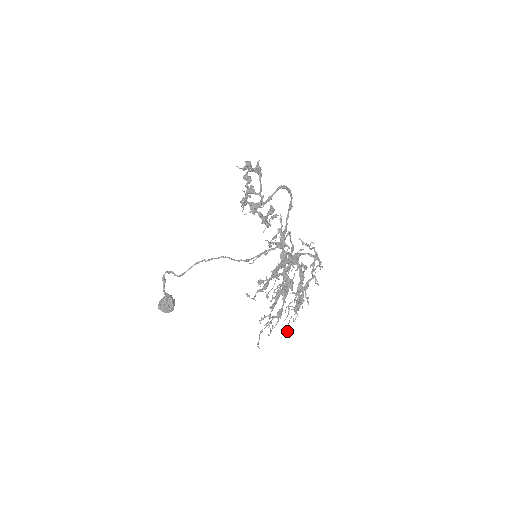
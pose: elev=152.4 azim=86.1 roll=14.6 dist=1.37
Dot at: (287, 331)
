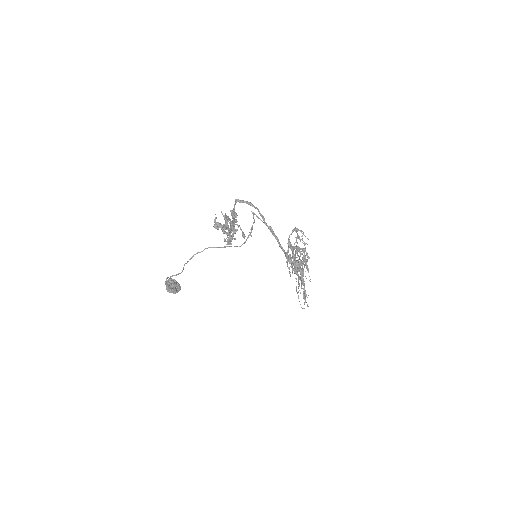
Dot at: (309, 280)
